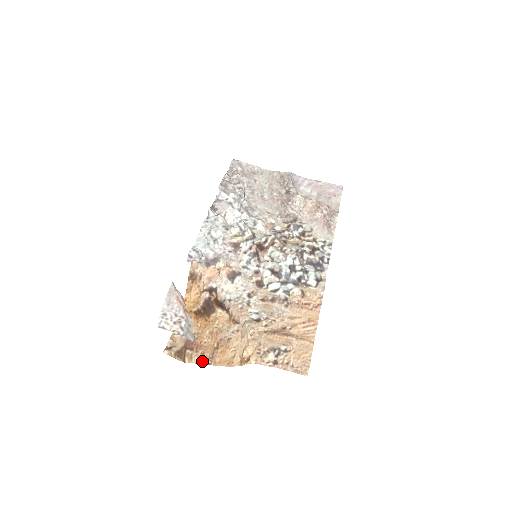
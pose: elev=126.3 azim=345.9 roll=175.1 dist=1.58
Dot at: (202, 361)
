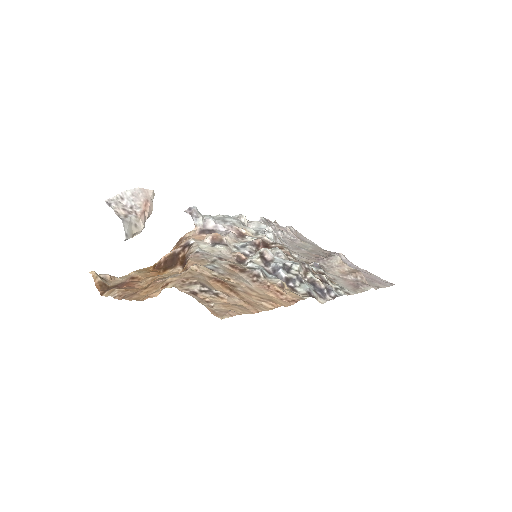
Dot at: (119, 295)
